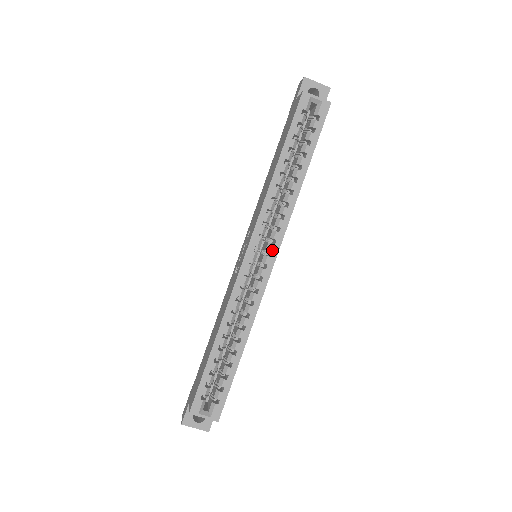
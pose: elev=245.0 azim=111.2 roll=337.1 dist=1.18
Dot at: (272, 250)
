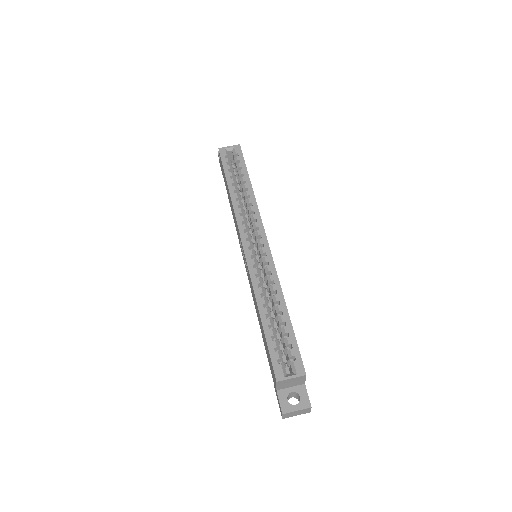
Dot at: (260, 234)
